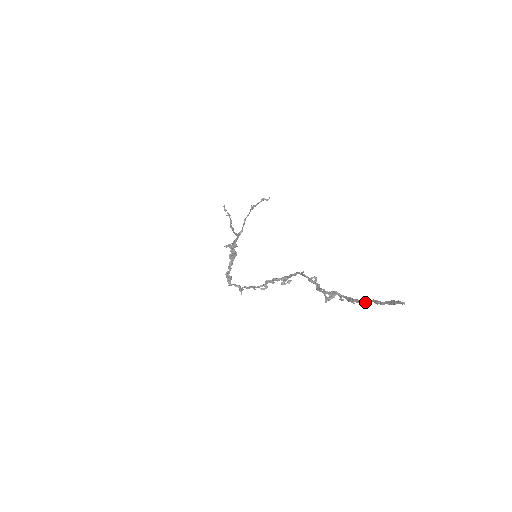
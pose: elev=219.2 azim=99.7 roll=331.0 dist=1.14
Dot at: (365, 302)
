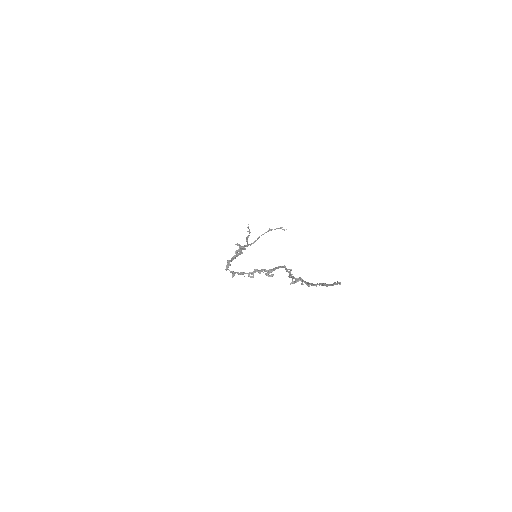
Dot at: occluded
